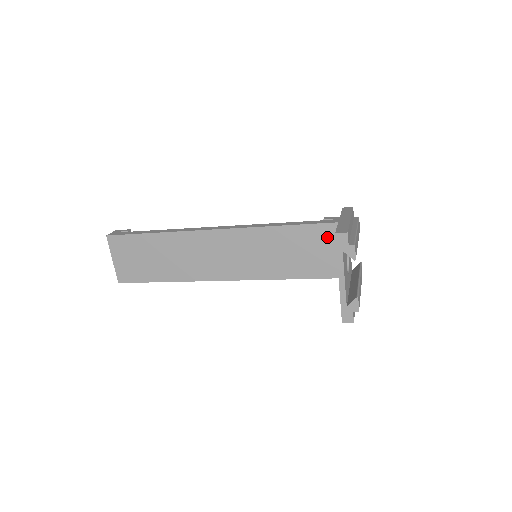
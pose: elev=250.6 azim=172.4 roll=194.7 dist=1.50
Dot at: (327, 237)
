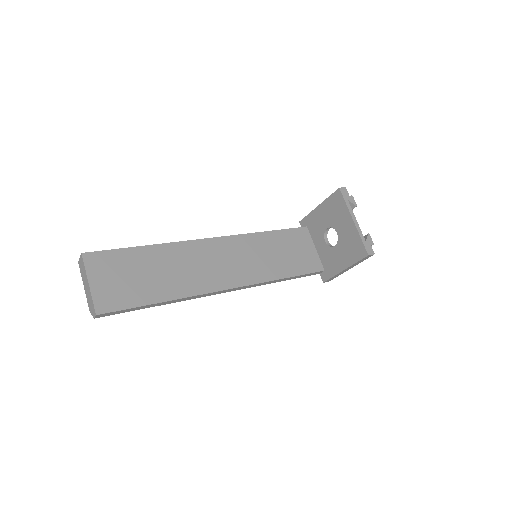
Dot at: (301, 238)
